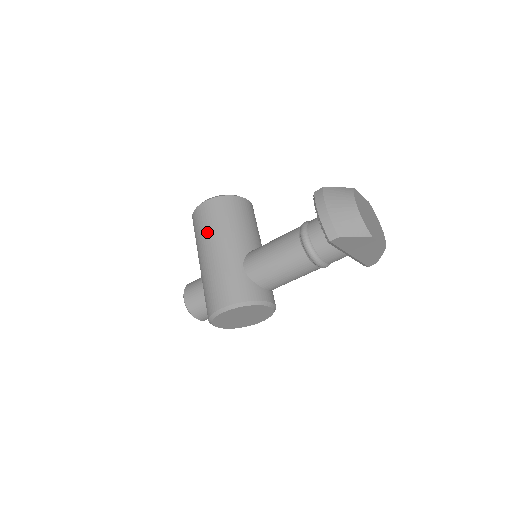
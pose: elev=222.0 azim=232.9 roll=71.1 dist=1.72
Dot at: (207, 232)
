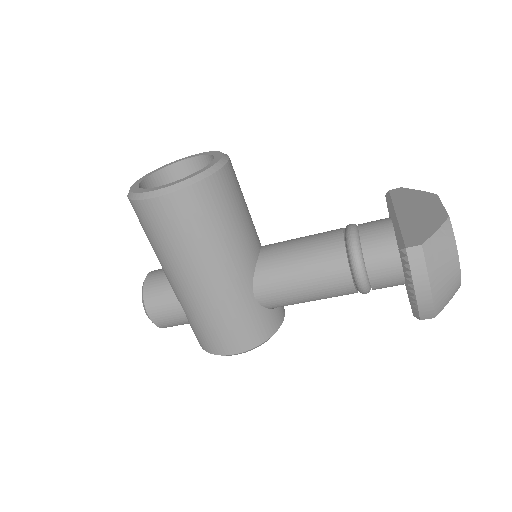
Dot at: (184, 251)
